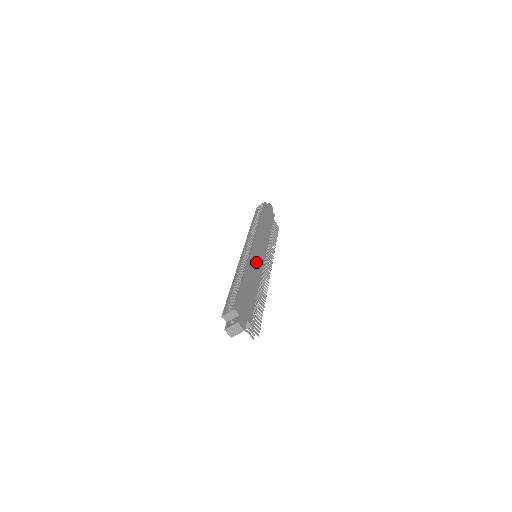
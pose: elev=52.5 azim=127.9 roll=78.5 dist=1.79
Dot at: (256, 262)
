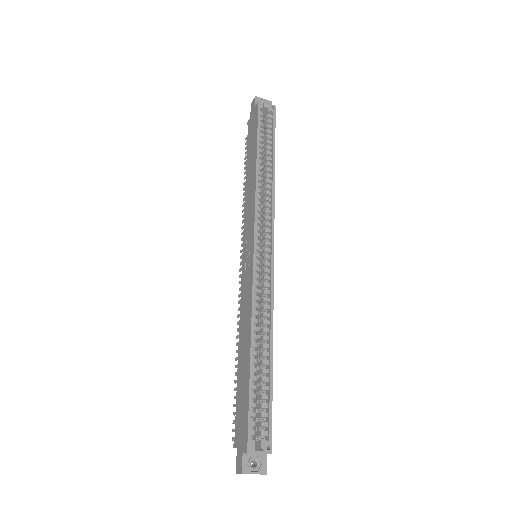
Dot at: occluded
